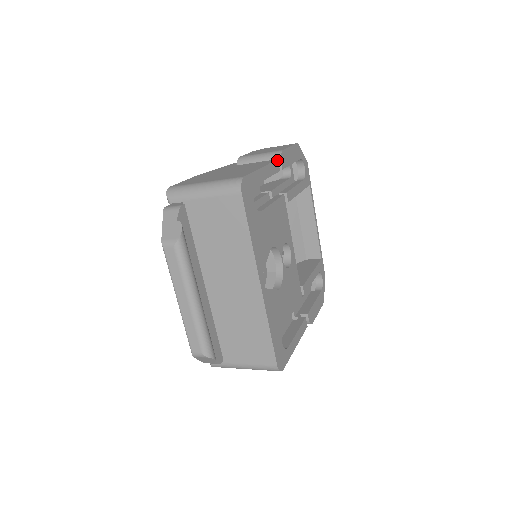
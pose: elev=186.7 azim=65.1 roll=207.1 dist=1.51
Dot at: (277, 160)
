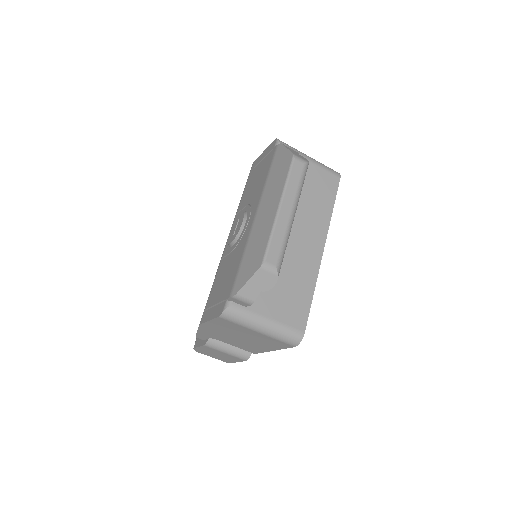
Dot at: occluded
